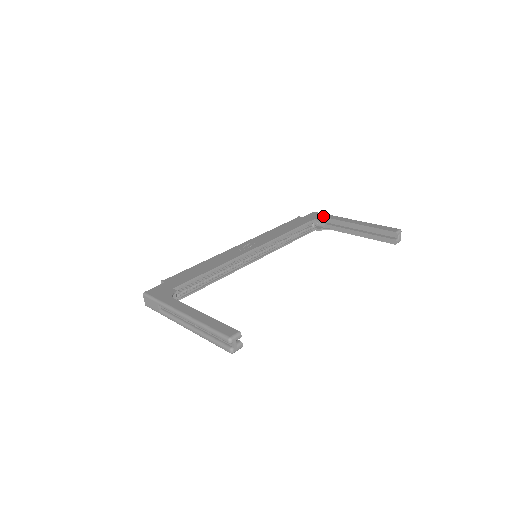
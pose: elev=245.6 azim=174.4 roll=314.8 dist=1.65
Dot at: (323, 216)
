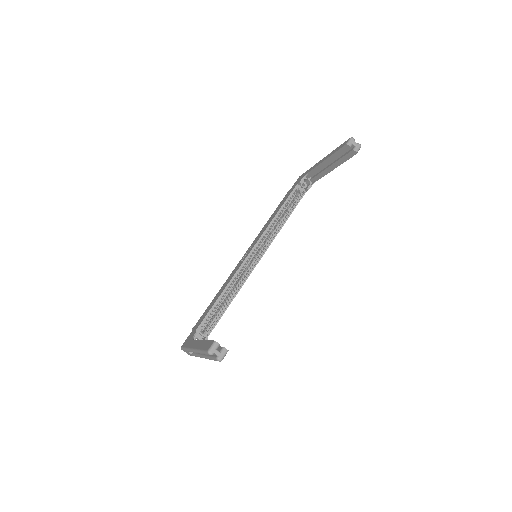
Dot at: (303, 176)
